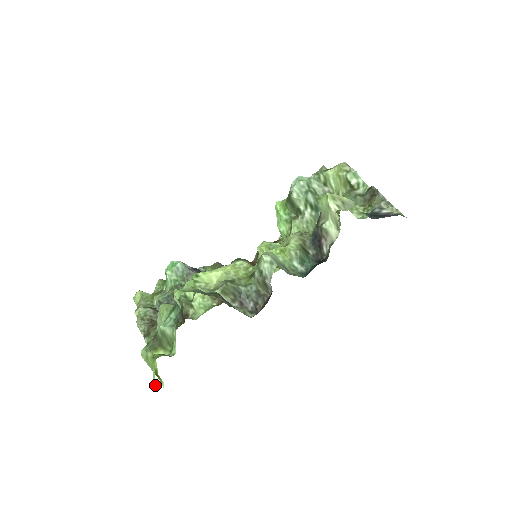
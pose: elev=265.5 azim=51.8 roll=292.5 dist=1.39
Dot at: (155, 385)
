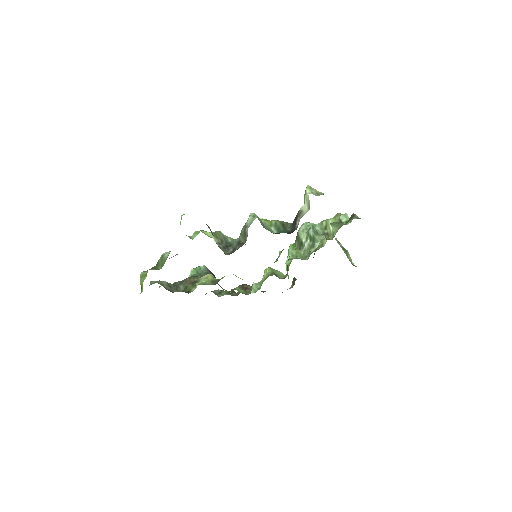
Dot at: occluded
